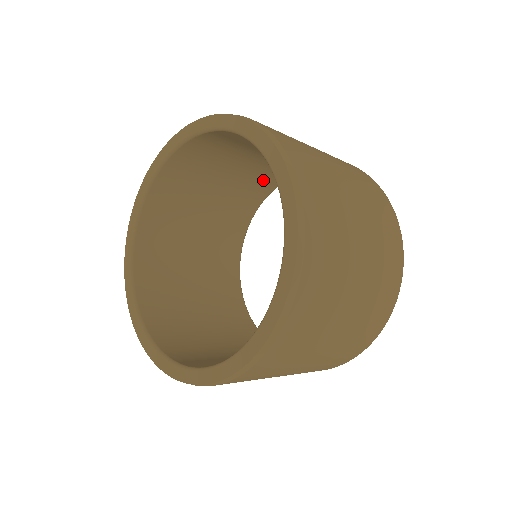
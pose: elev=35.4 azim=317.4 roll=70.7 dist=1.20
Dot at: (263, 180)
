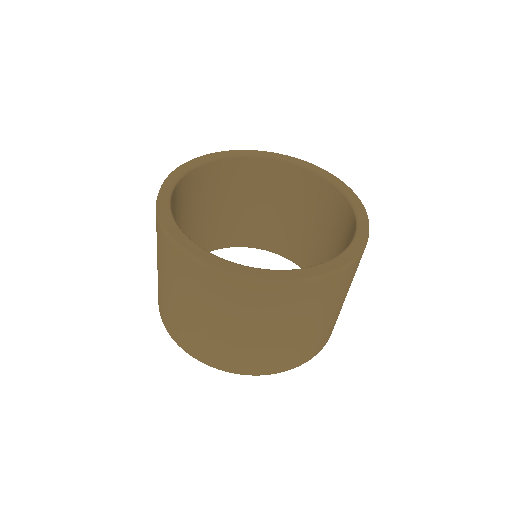
Dot at: (247, 232)
